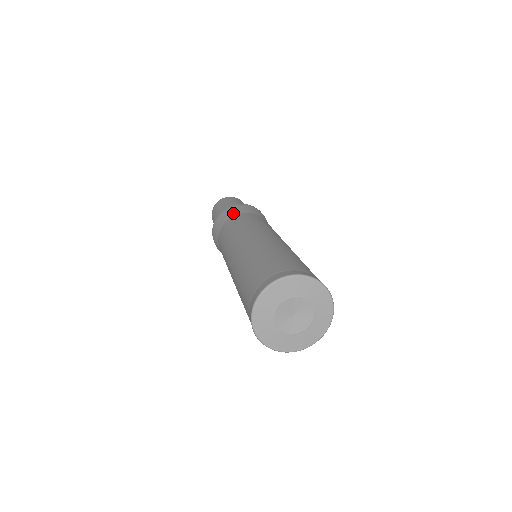
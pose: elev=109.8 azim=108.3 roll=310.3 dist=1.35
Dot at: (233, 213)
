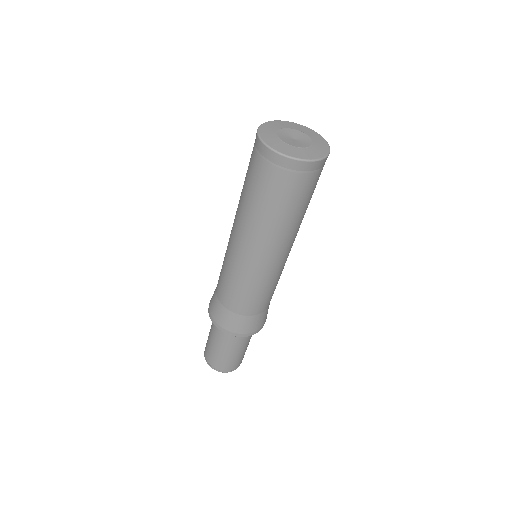
Dot at: occluded
